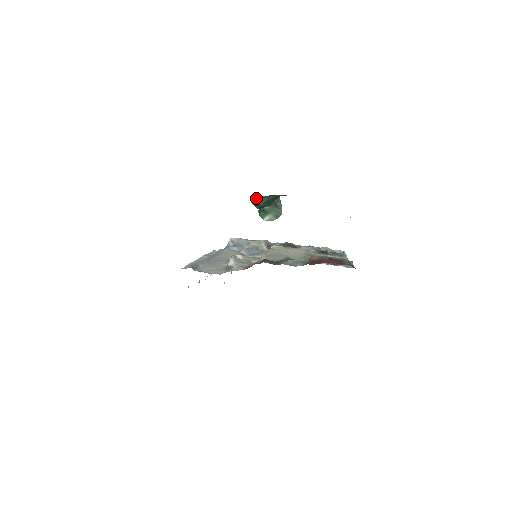
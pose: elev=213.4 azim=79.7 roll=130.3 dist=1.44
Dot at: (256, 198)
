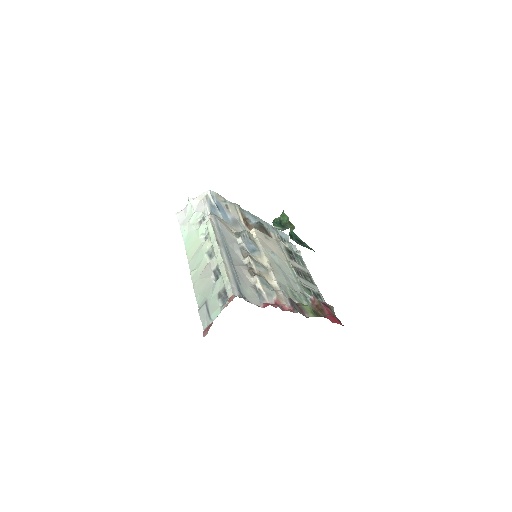
Dot at: (301, 240)
